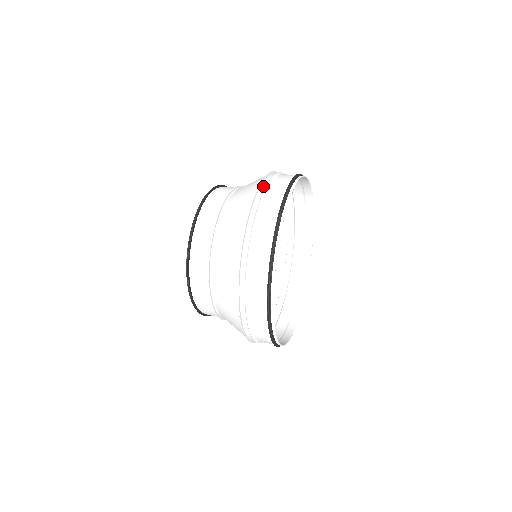
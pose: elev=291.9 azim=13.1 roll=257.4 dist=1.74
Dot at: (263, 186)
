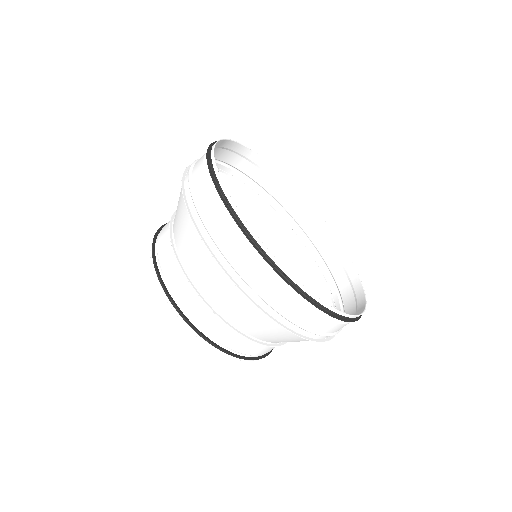
Dot at: (229, 270)
